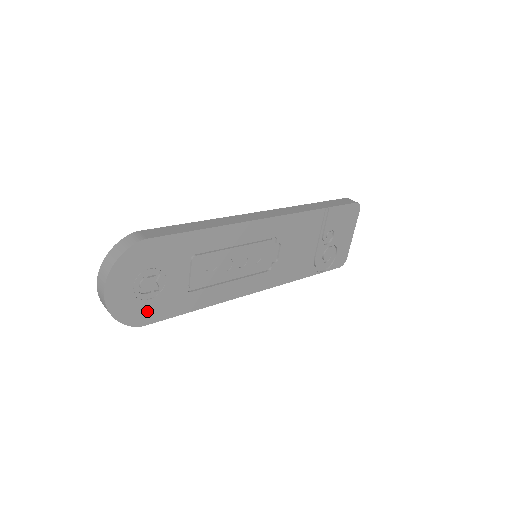
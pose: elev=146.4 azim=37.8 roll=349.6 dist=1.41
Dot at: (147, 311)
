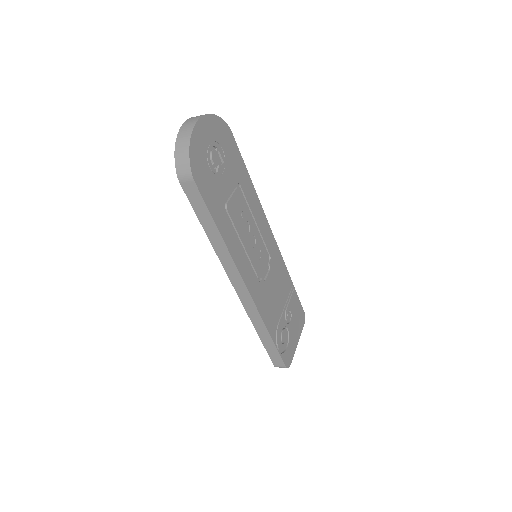
Dot at: (203, 174)
